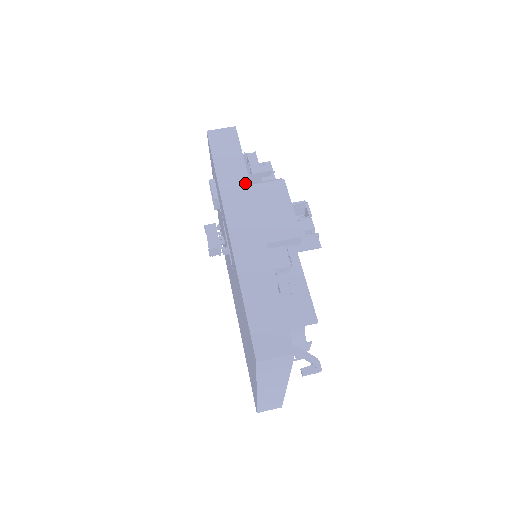
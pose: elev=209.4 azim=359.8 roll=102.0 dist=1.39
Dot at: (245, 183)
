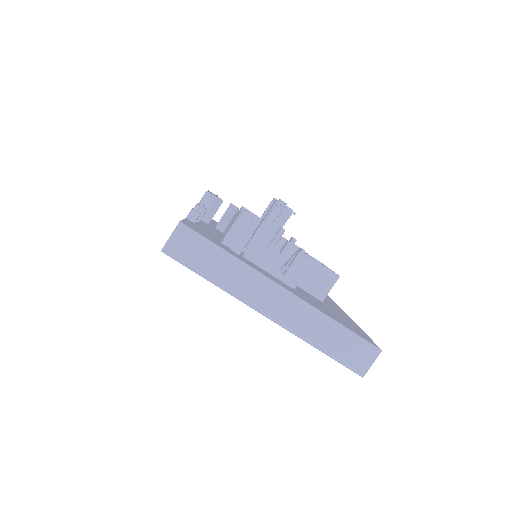
Dot at: occluded
